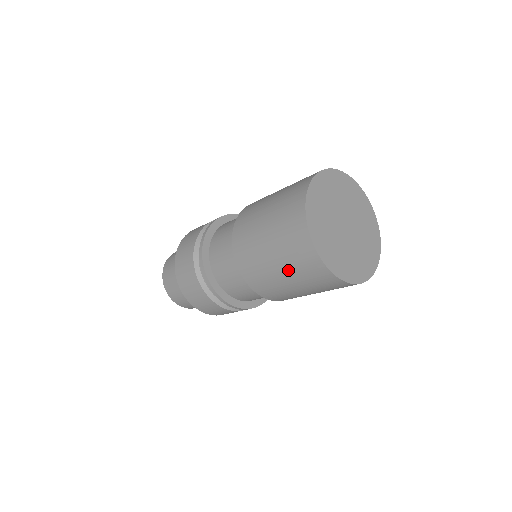
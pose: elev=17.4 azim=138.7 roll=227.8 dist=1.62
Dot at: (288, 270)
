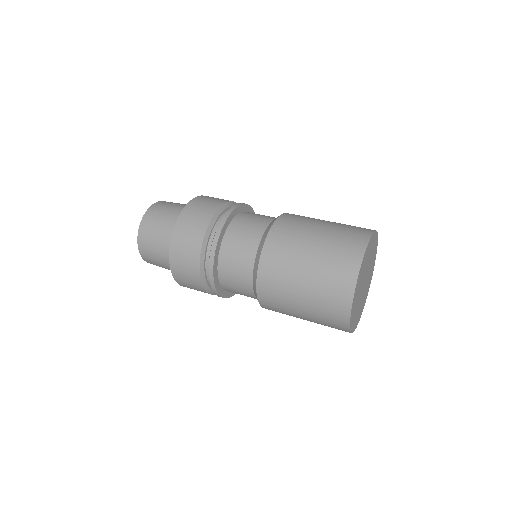
Dot at: occluded
